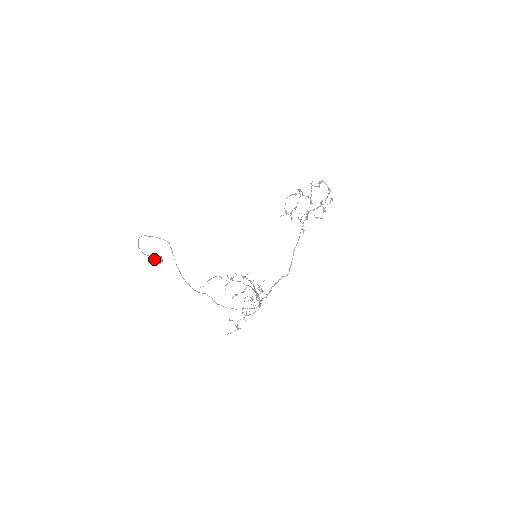
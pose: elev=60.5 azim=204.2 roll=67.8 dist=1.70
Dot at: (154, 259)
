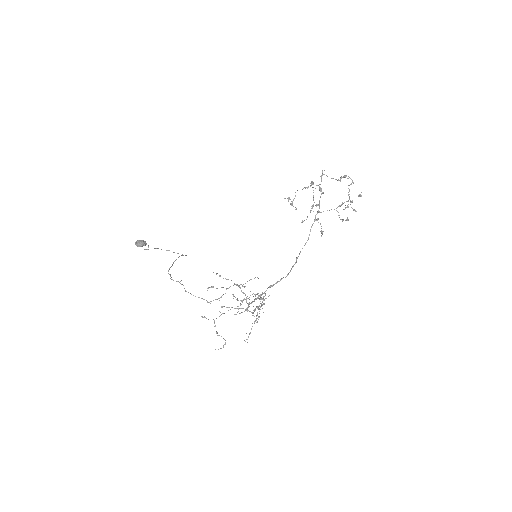
Dot at: (136, 241)
